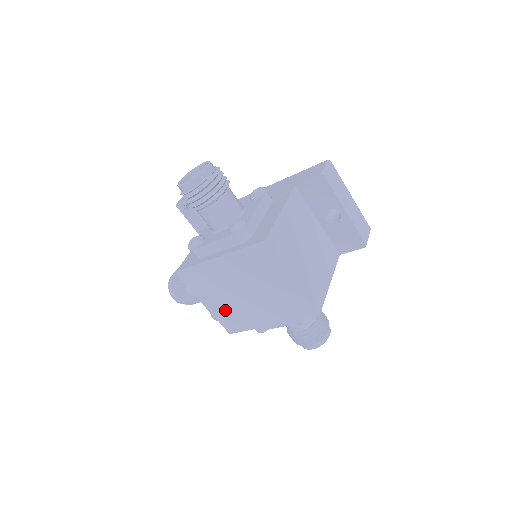
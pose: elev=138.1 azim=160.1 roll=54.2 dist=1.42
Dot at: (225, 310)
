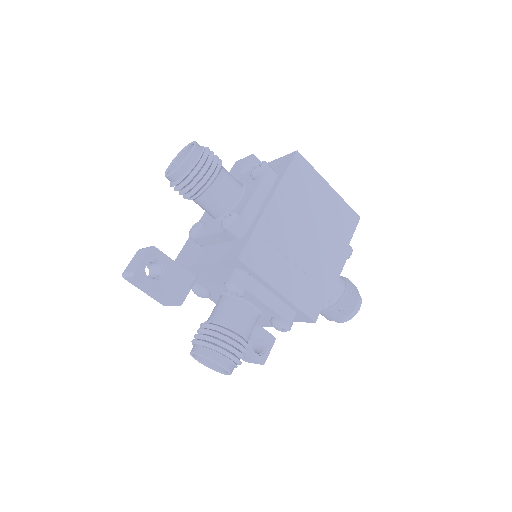
Dot at: (300, 282)
